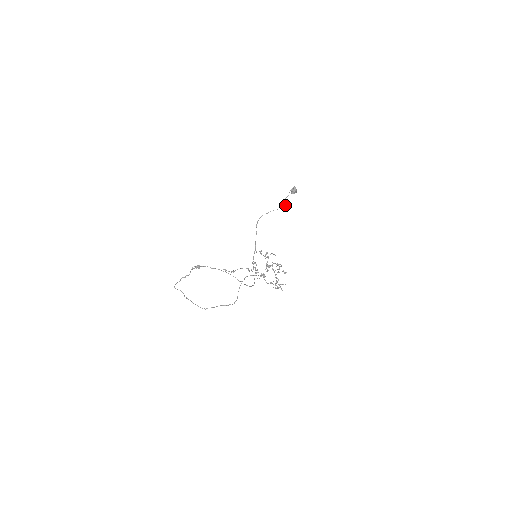
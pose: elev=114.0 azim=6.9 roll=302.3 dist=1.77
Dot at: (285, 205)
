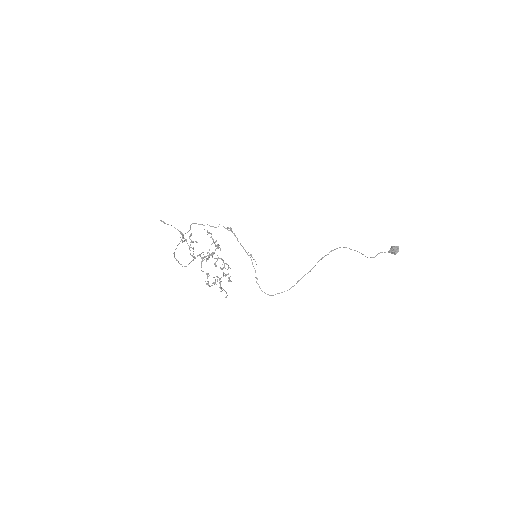
Dot at: (374, 257)
